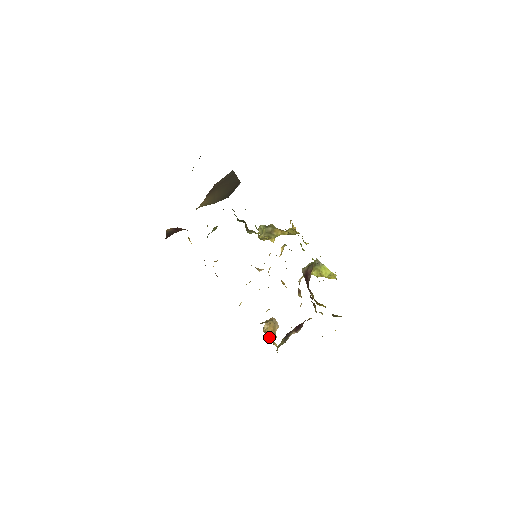
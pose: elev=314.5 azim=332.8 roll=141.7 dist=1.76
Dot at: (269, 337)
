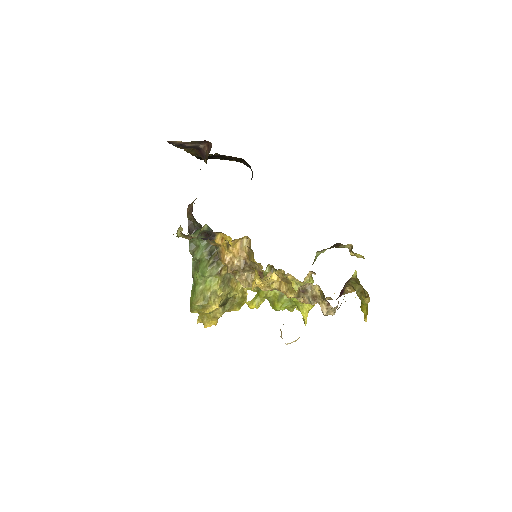
Dot at: occluded
